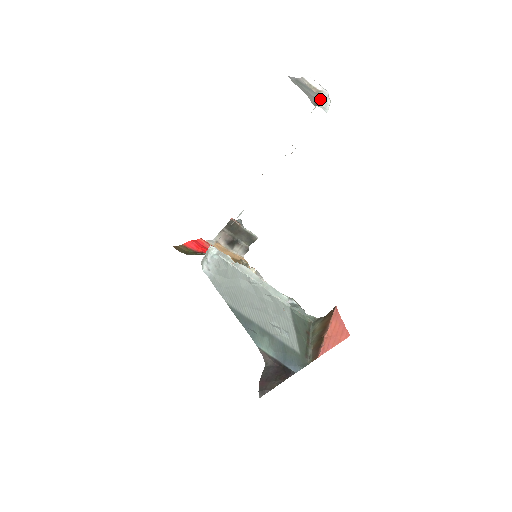
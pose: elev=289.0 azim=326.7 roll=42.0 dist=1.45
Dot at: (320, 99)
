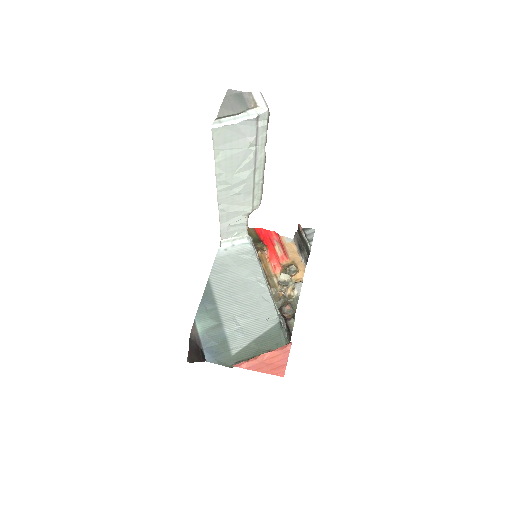
Dot at: (237, 114)
